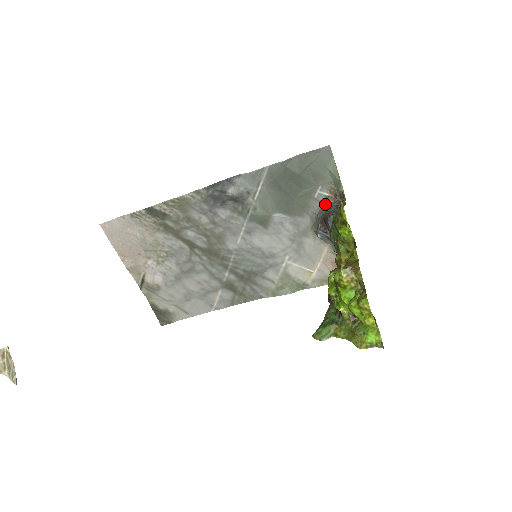
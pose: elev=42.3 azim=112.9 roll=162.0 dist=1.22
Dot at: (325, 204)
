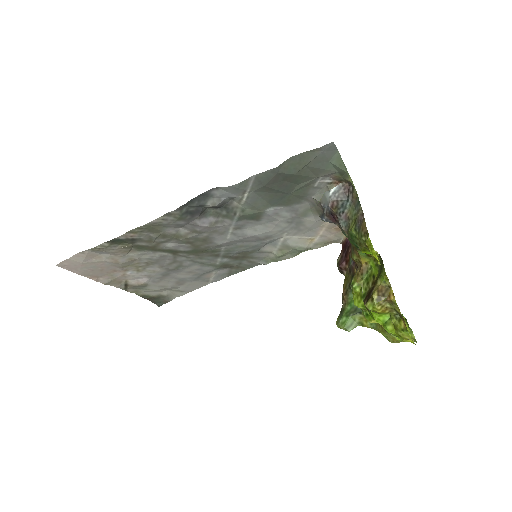
Dot at: (328, 192)
